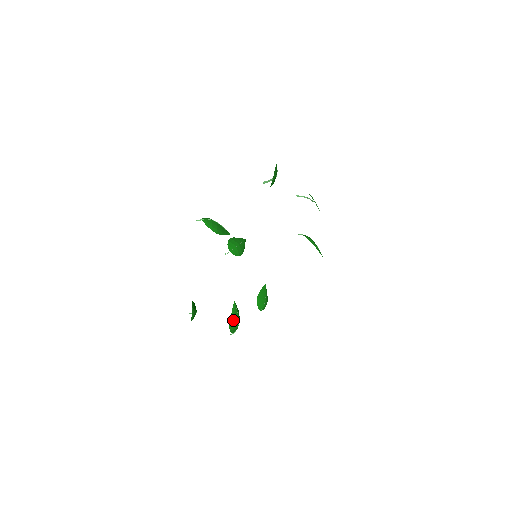
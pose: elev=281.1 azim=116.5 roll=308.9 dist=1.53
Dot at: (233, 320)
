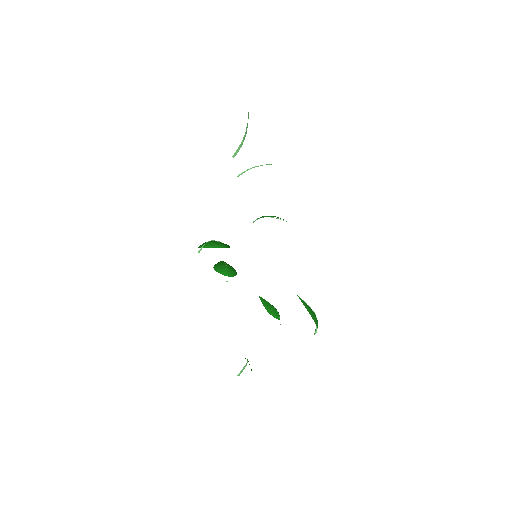
Dot at: (311, 313)
